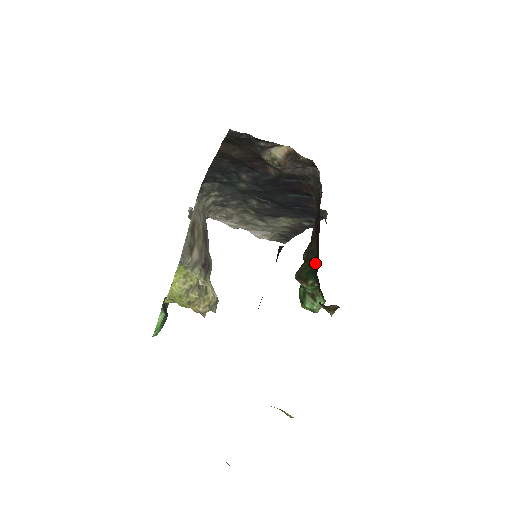
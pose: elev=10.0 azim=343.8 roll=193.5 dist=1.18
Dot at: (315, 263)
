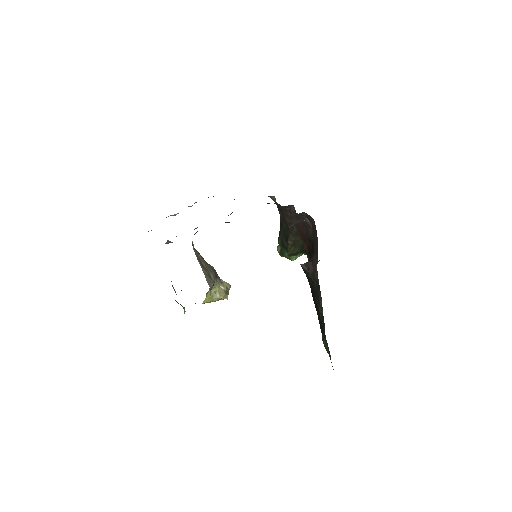
Dot at: (304, 247)
